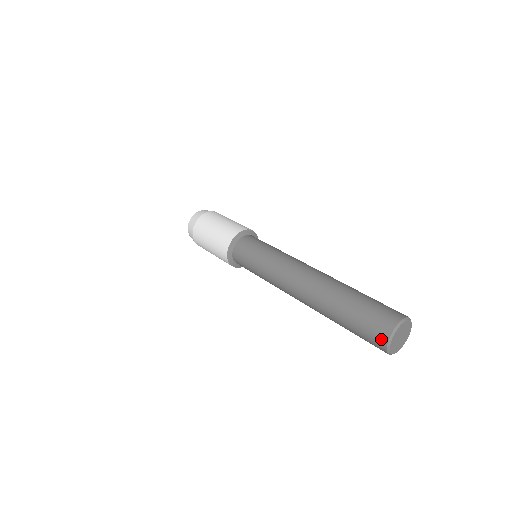
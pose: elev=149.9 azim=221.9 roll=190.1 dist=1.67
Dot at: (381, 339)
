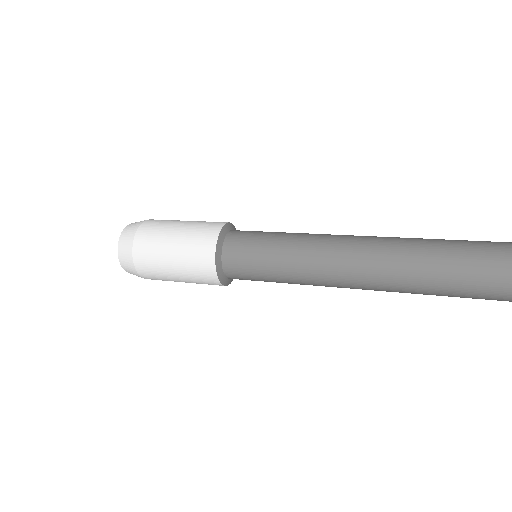
Dot at: out of frame
